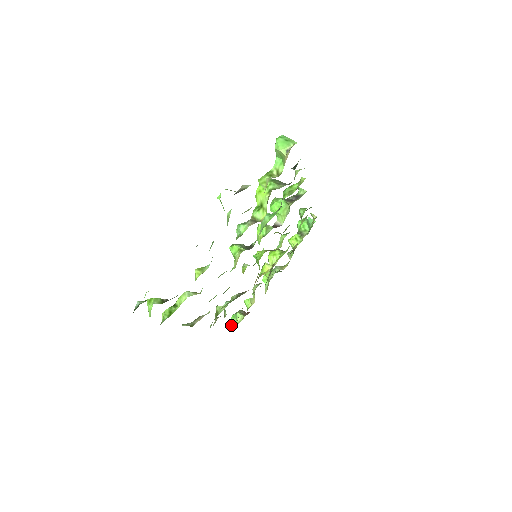
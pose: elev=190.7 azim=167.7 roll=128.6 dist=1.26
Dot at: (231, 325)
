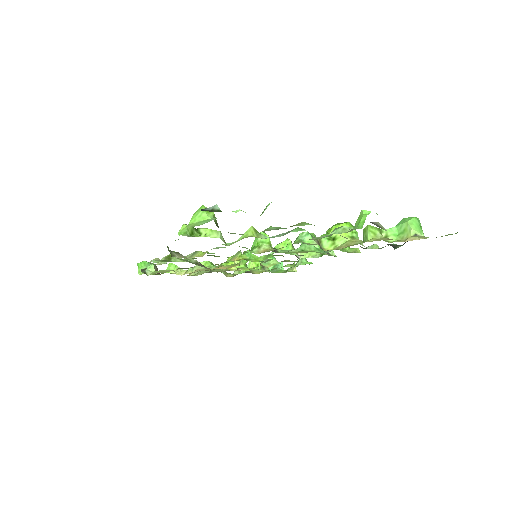
Dot at: (143, 270)
